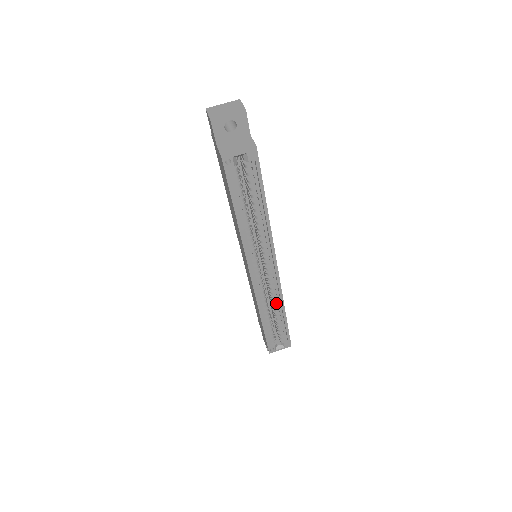
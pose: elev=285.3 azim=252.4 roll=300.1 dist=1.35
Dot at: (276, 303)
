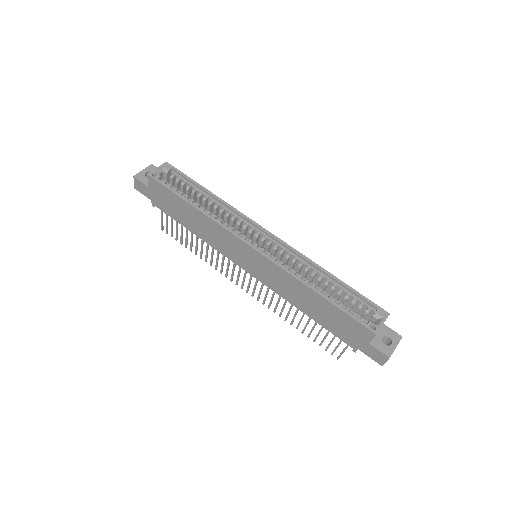
Dot at: (312, 273)
